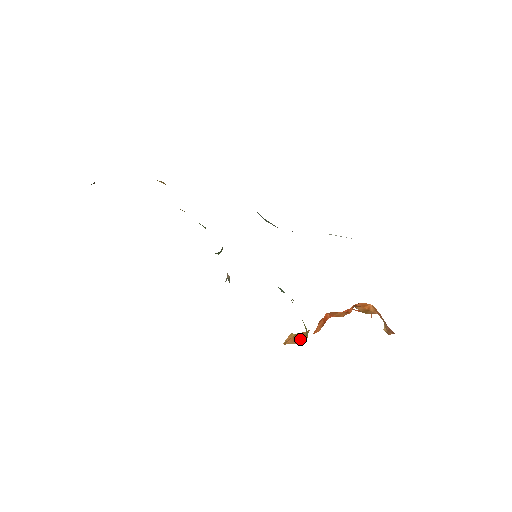
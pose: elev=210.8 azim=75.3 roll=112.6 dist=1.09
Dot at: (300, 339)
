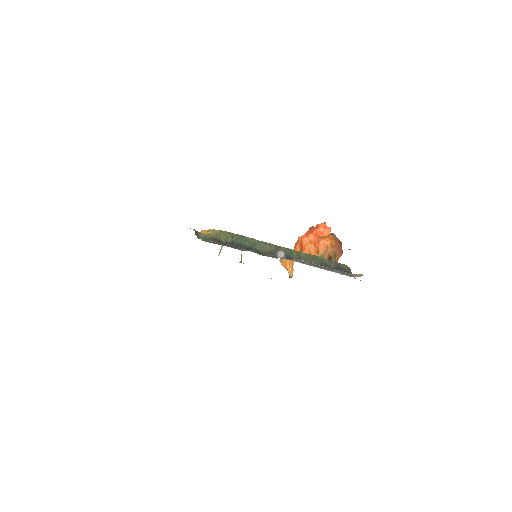
Dot at: (289, 272)
